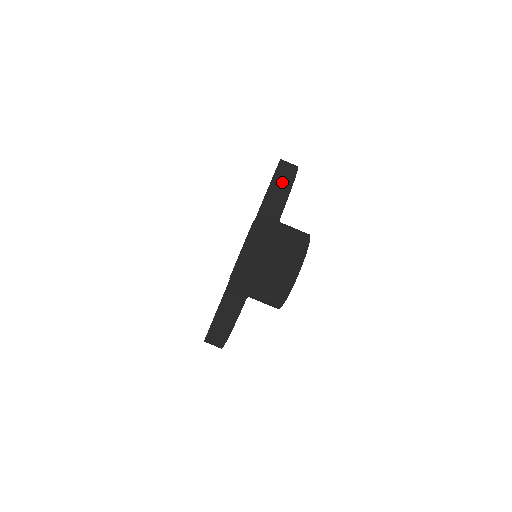
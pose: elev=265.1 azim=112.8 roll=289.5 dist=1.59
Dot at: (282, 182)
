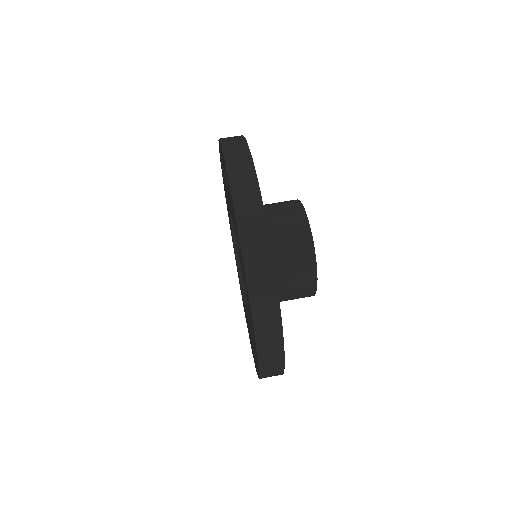
Dot at: (235, 148)
